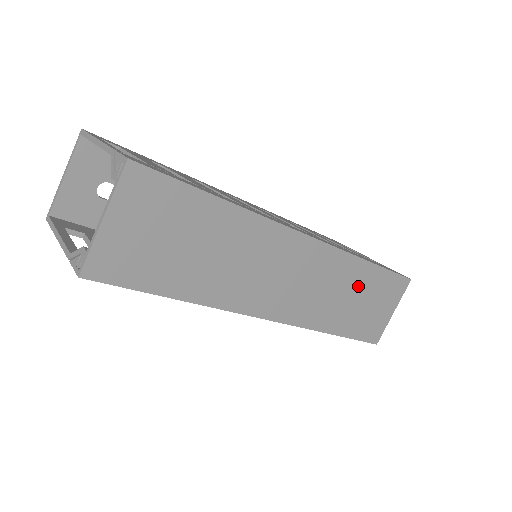
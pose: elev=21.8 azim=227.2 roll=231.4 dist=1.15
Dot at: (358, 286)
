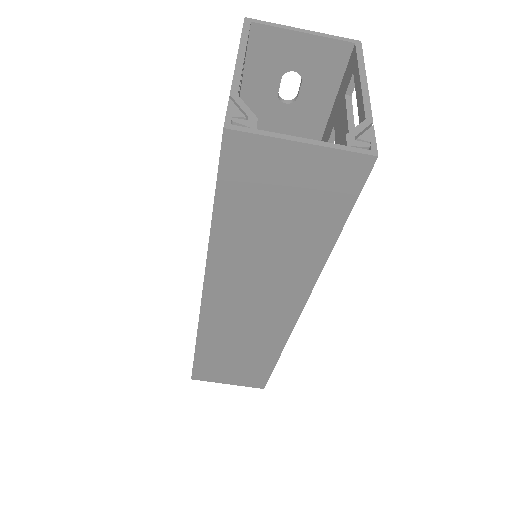
Dot at: (251, 356)
